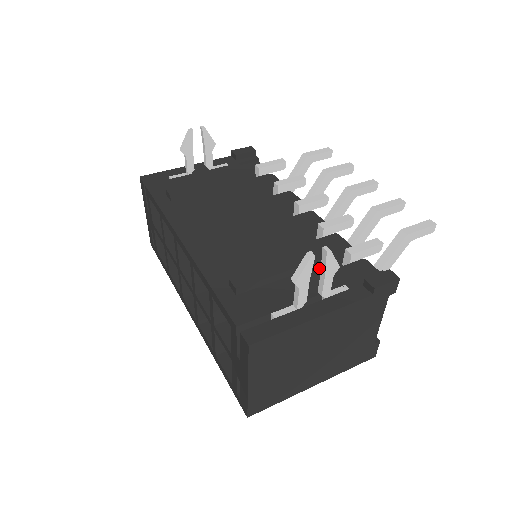
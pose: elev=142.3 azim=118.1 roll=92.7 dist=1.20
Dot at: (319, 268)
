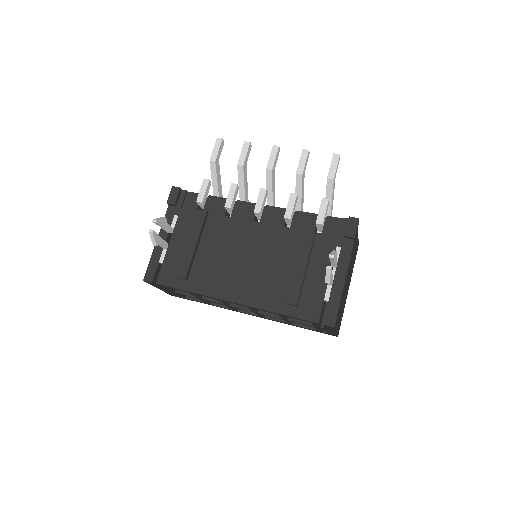
Dot at: (314, 248)
